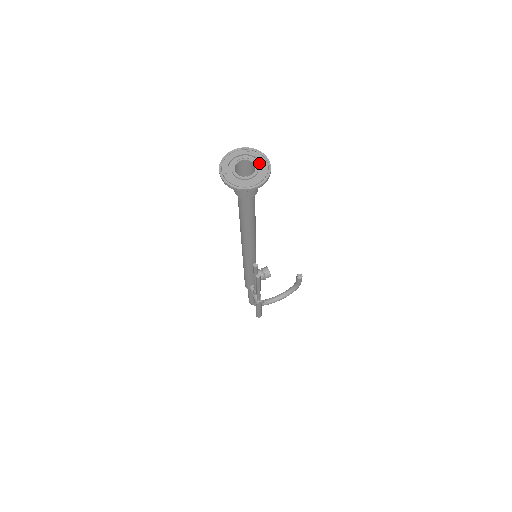
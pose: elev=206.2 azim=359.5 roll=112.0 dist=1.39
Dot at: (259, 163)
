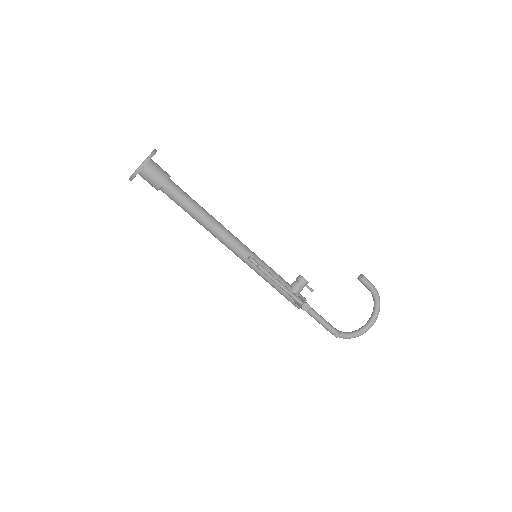
Dot at: occluded
